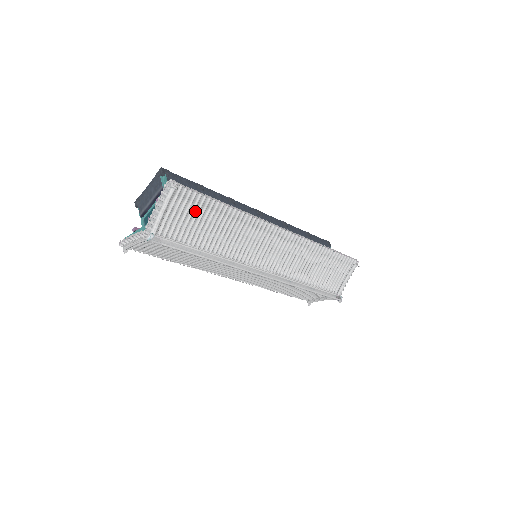
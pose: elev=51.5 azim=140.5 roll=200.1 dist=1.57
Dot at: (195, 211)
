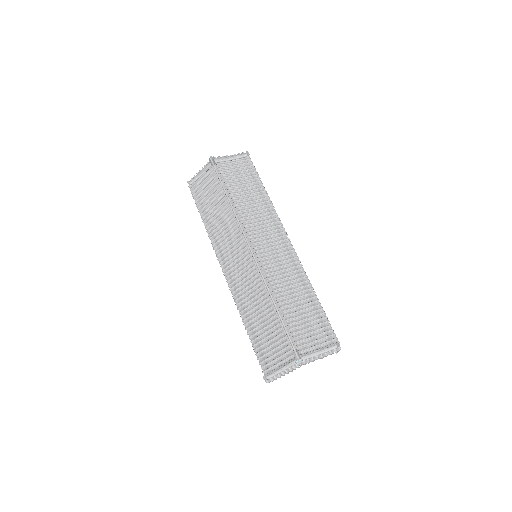
Dot at: (246, 176)
